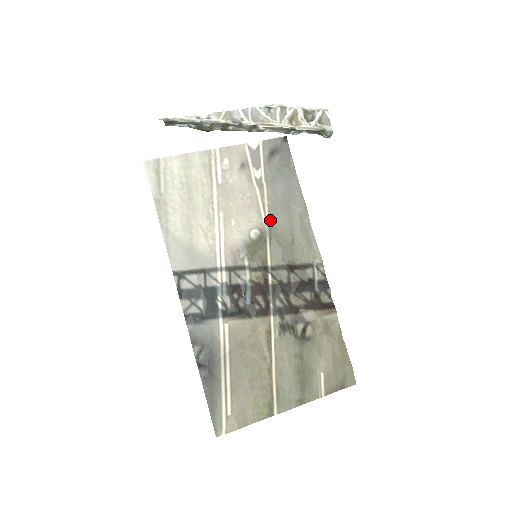
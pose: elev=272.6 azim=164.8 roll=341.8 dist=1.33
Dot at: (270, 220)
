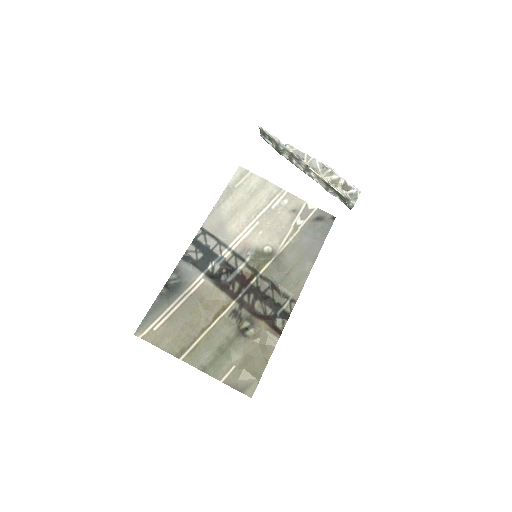
Dot at: (284, 250)
